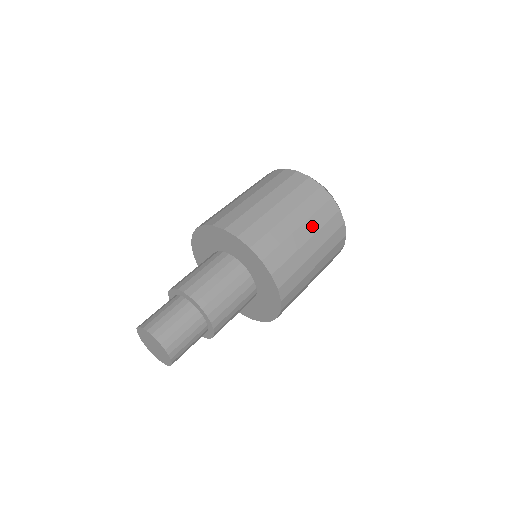
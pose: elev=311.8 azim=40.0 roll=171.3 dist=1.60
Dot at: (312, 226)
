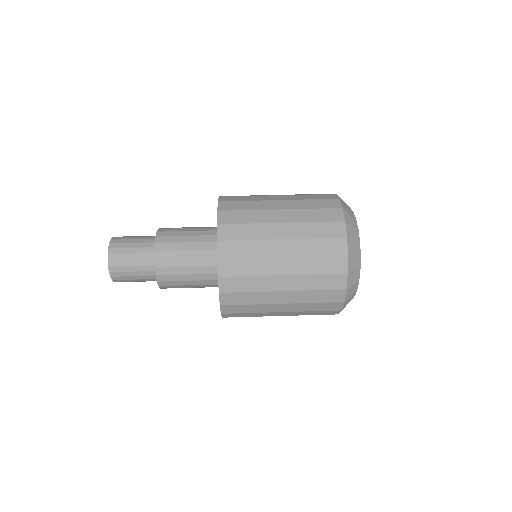
Dot at: (298, 297)
